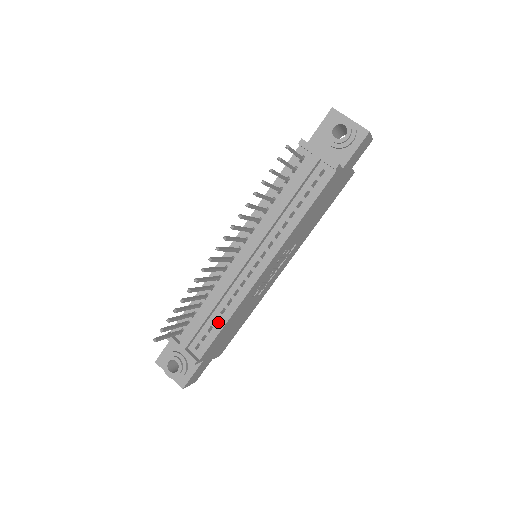
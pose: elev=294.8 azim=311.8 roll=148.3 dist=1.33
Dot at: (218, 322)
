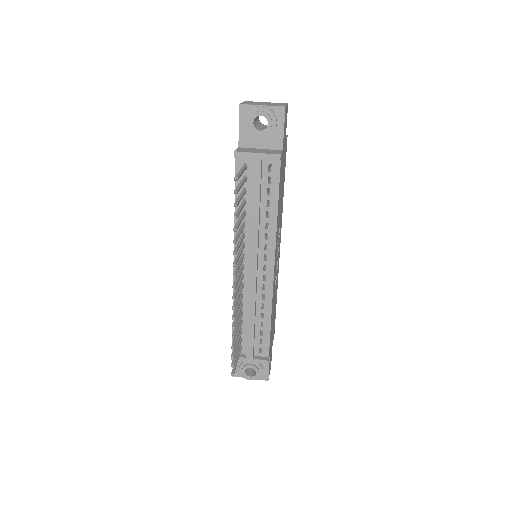
Dot at: (264, 325)
